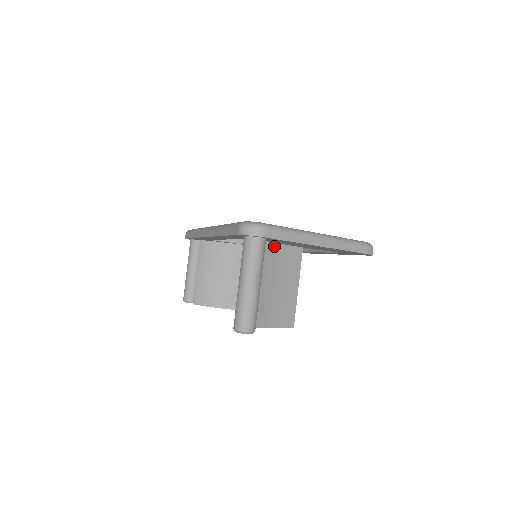
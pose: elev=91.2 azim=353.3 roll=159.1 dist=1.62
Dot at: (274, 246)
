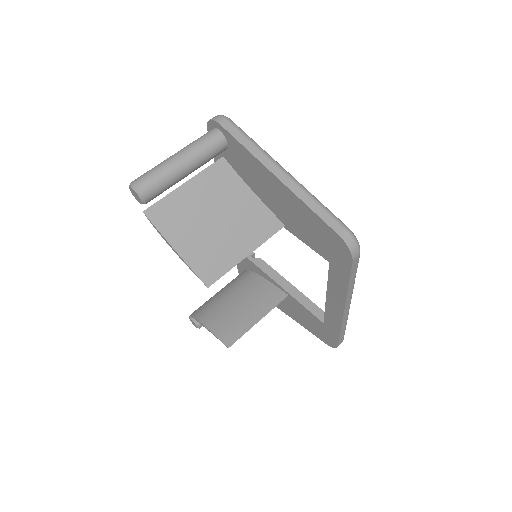
Dot at: (250, 193)
